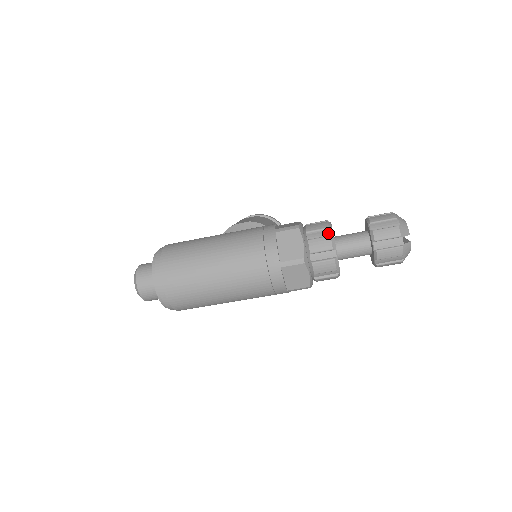
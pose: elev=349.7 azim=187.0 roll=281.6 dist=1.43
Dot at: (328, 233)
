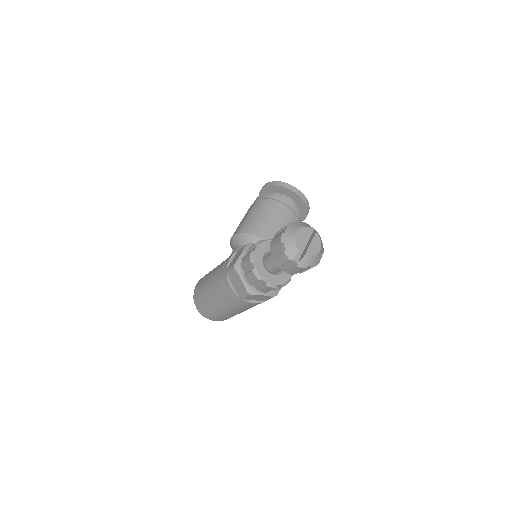
Dot at: (252, 267)
